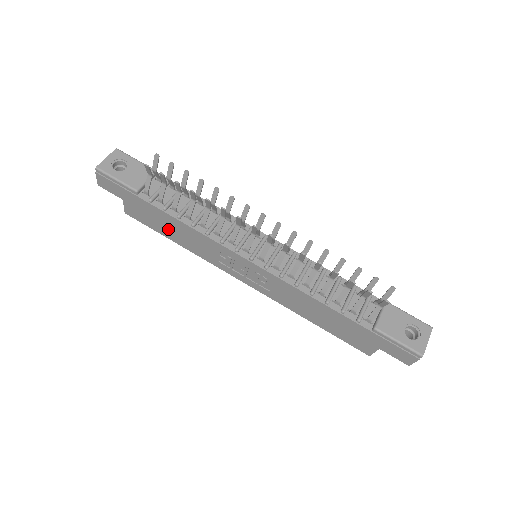
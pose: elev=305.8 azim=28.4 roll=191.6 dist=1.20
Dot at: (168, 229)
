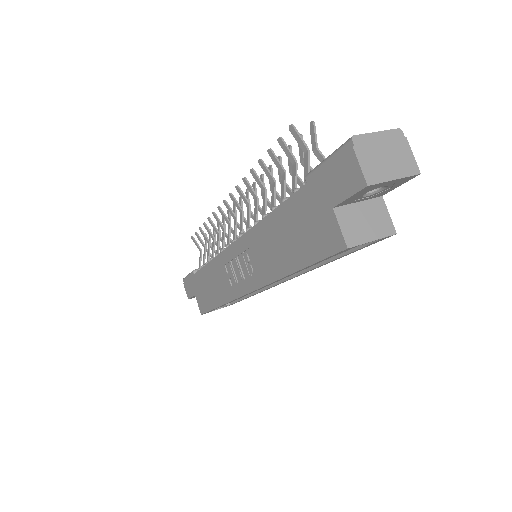
Dot at: (210, 292)
